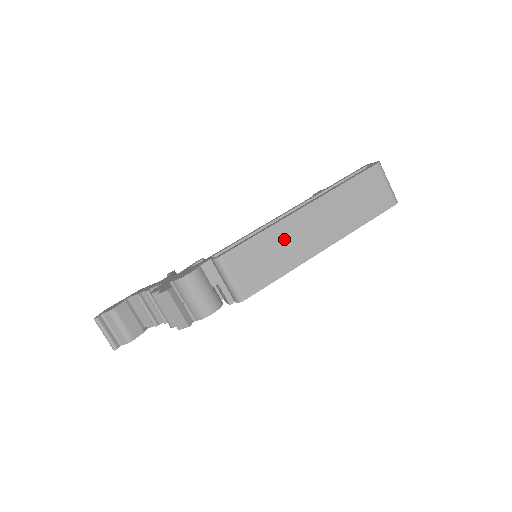
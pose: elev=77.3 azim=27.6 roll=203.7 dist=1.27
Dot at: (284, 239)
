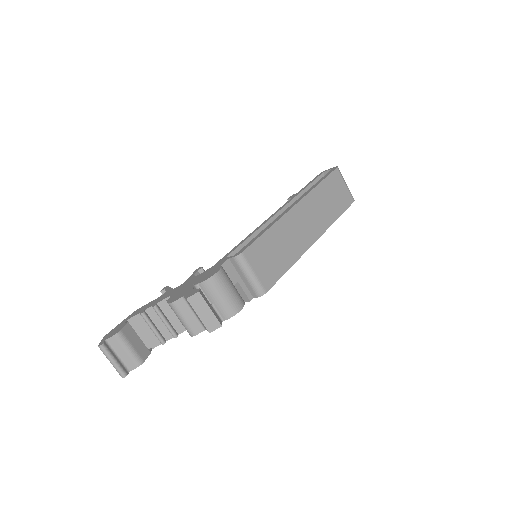
Dot at: (286, 234)
